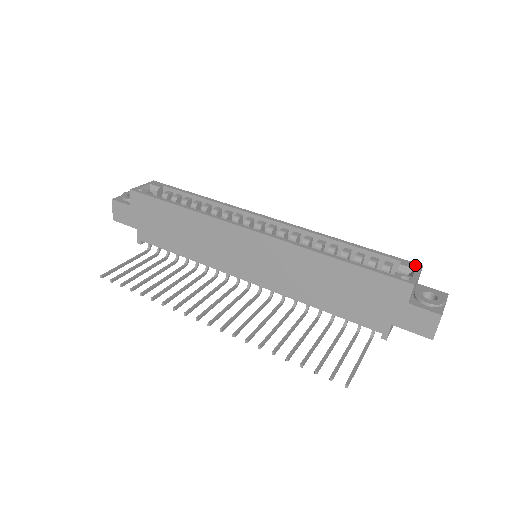
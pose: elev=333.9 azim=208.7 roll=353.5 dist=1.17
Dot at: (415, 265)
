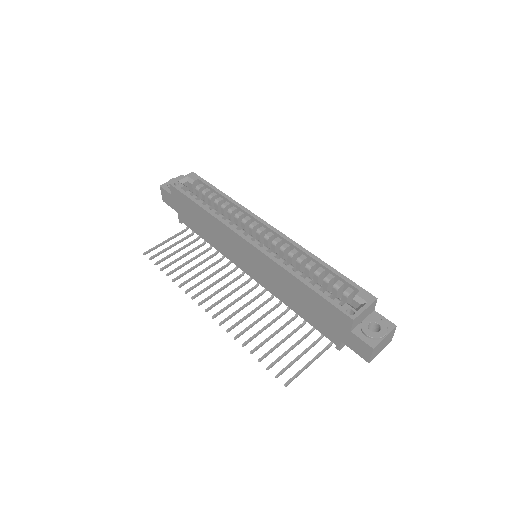
Dot at: (370, 297)
